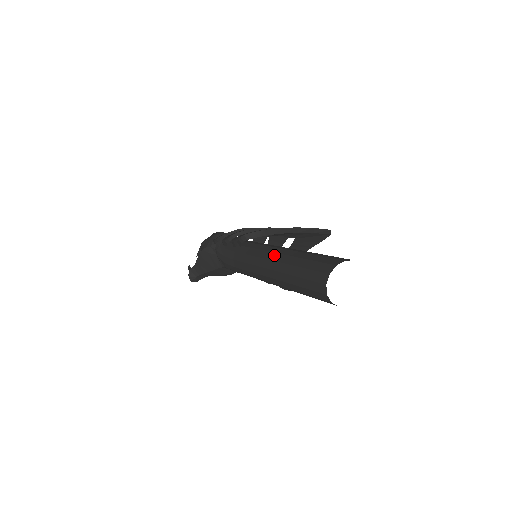
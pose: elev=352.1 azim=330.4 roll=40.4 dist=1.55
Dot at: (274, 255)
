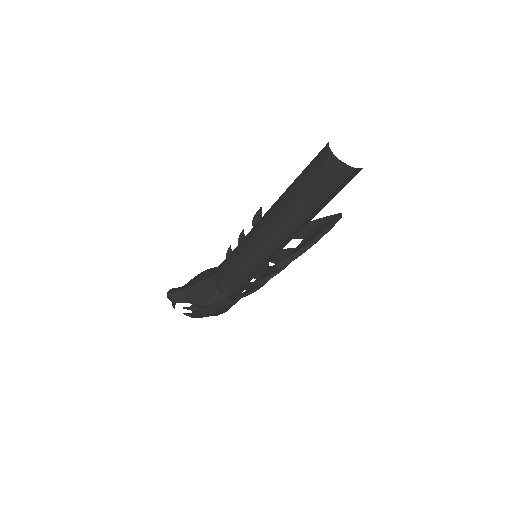
Dot at: occluded
